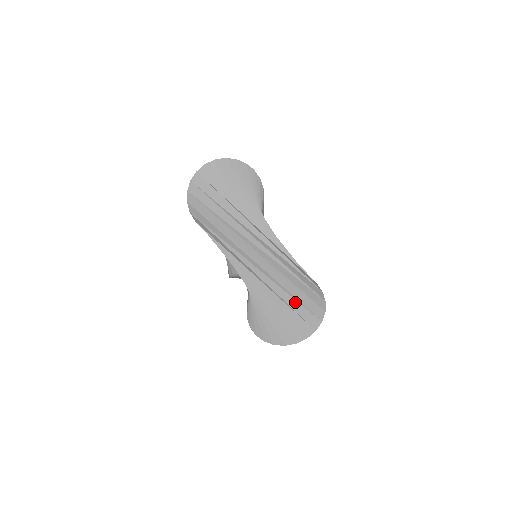
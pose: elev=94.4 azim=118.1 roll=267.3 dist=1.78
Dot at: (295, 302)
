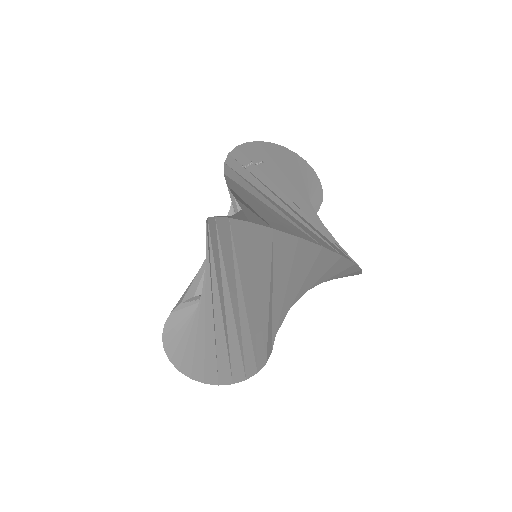
Dot at: (227, 364)
